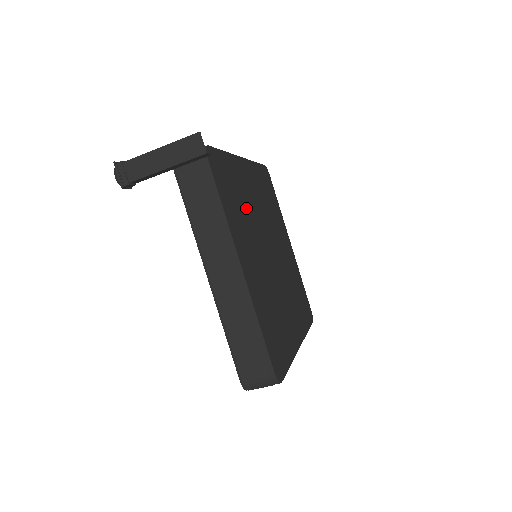
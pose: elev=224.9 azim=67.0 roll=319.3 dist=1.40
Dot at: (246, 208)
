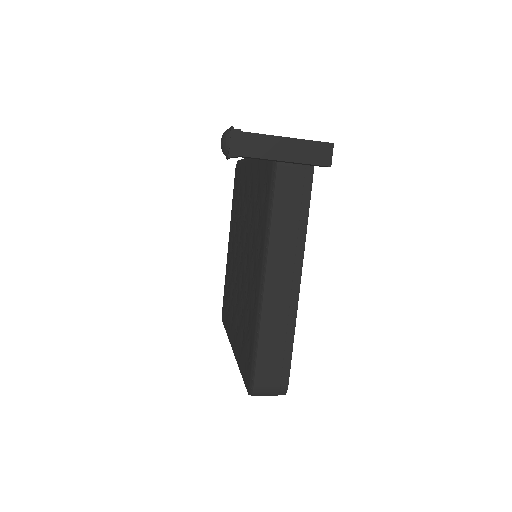
Dot at: occluded
